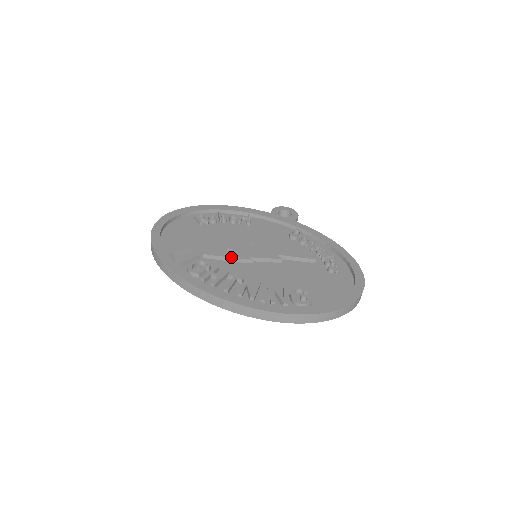
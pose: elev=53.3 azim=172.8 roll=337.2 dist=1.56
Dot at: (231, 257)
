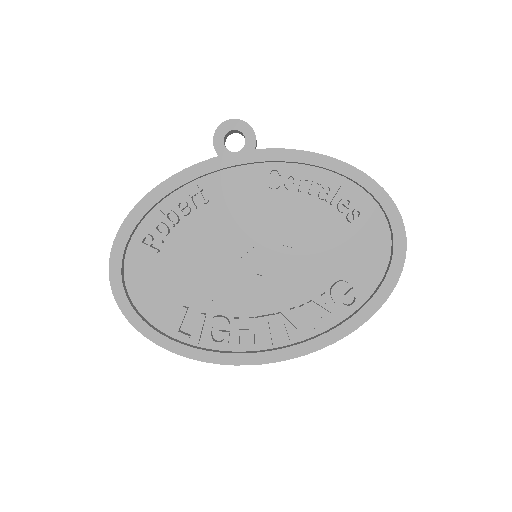
Dot at: (238, 291)
